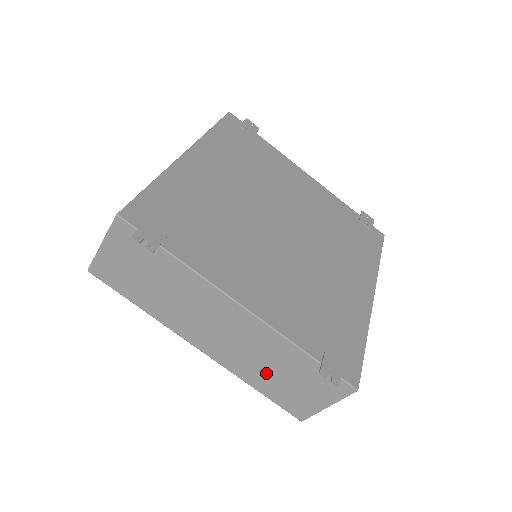
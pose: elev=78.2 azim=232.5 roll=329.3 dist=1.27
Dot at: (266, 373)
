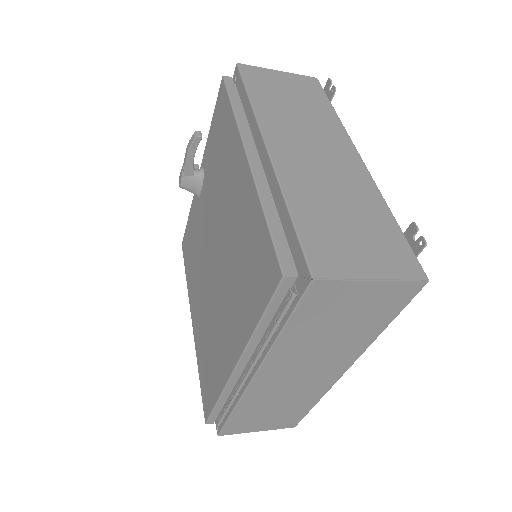
Dot at: (326, 205)
